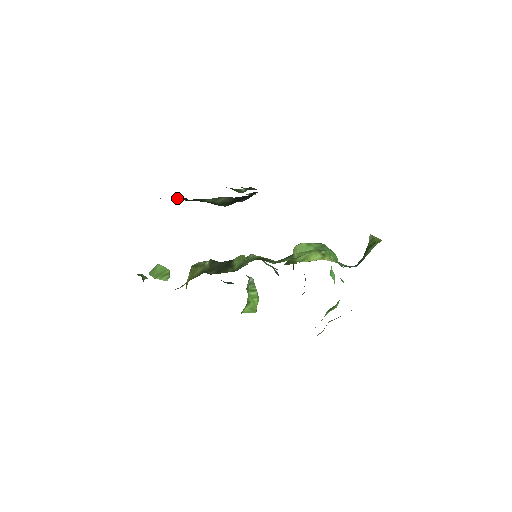
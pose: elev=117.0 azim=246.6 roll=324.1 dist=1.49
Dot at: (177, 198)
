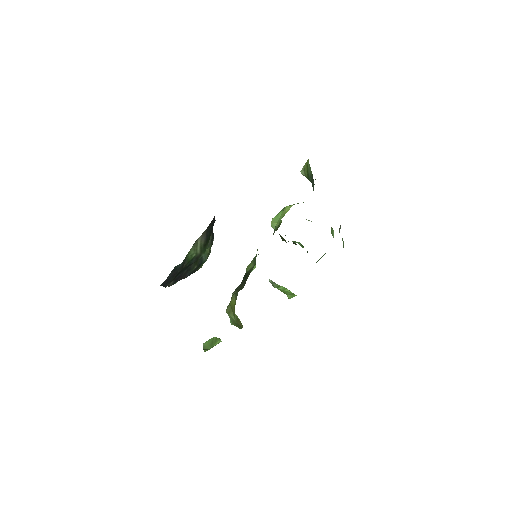
Dot at: (171, 271)
